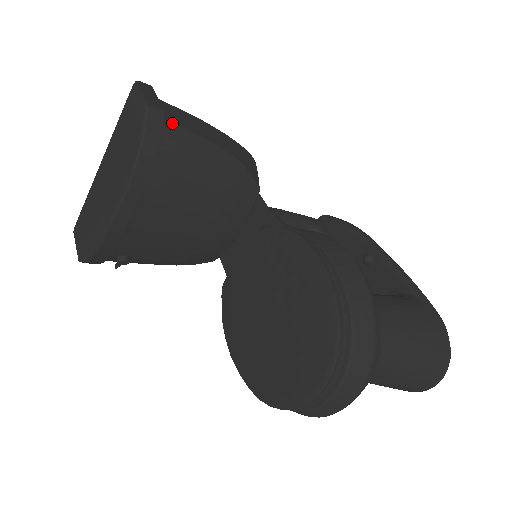
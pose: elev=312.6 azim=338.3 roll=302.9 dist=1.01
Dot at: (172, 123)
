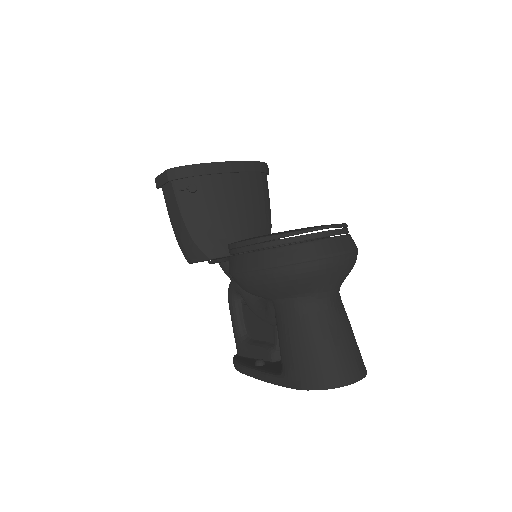
Dot at: occluded
